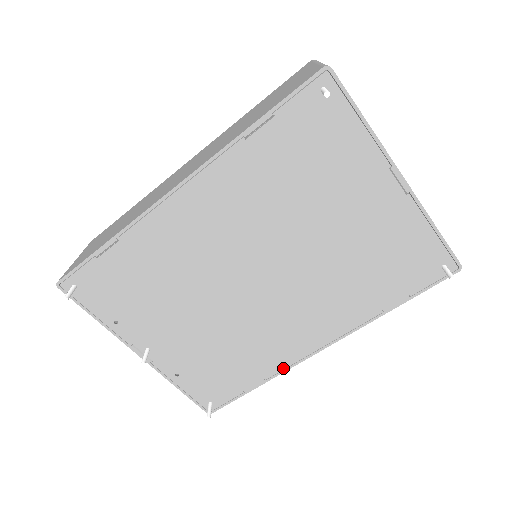
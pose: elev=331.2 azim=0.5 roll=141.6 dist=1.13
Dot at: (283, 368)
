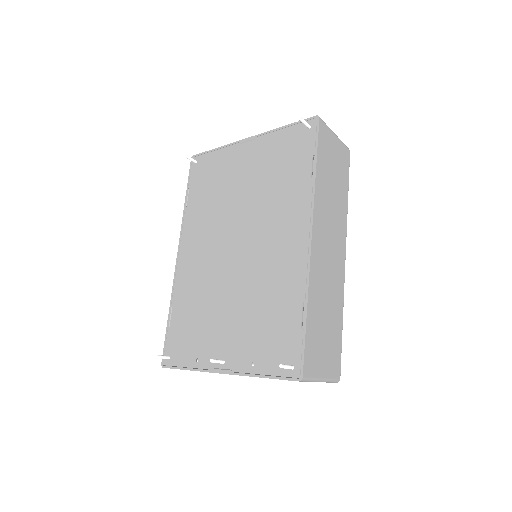
Dot at: (305, 279)
